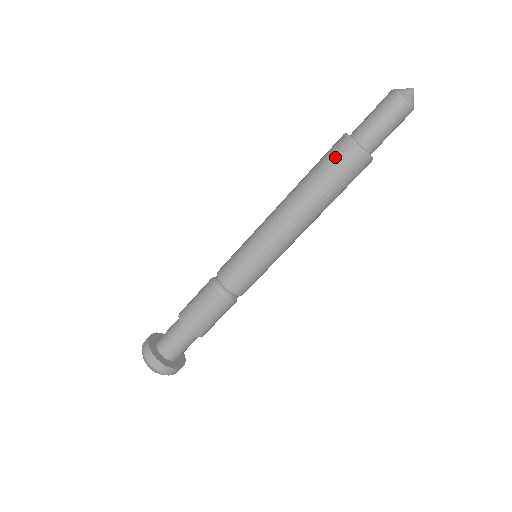
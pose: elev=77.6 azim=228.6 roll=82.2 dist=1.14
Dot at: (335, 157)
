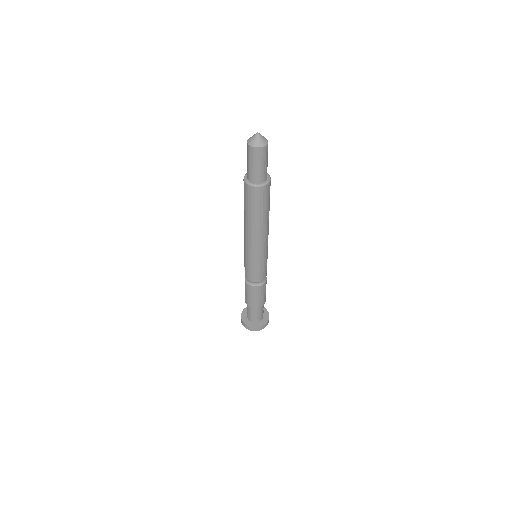
Dot at: (248, 197)
